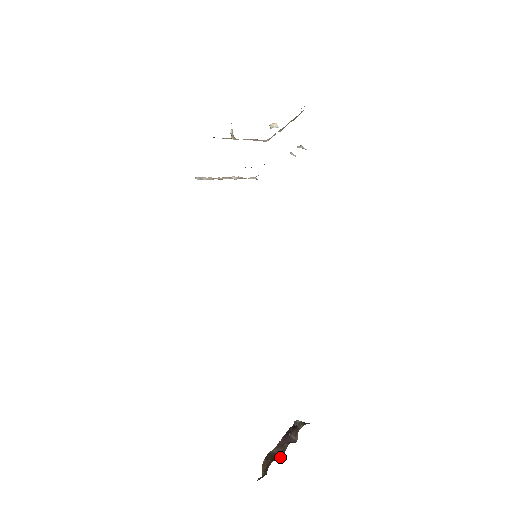
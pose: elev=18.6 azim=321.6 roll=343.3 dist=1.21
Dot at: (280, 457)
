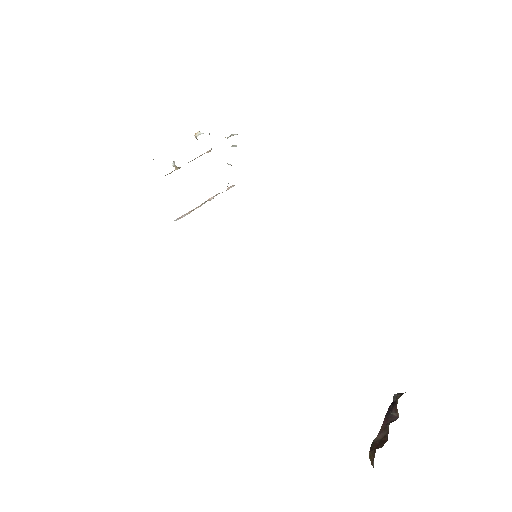
Dot at: (384, 442)
